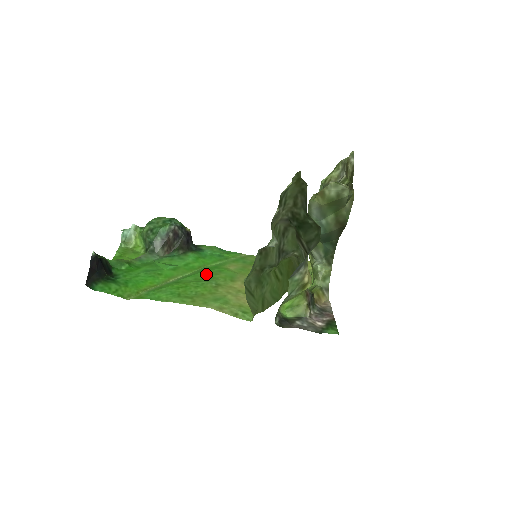
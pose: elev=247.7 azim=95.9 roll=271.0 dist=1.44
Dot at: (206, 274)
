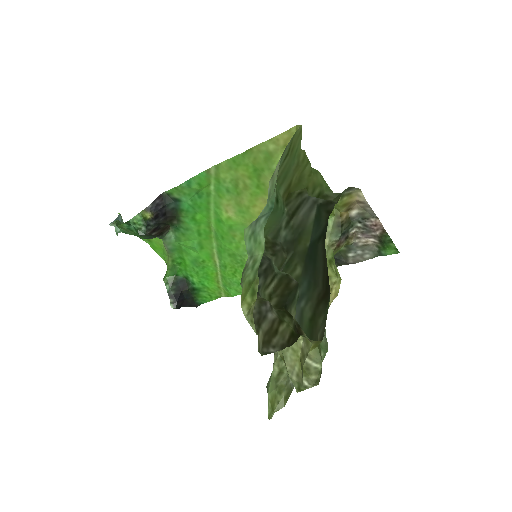
Dot at: (228, 243)
